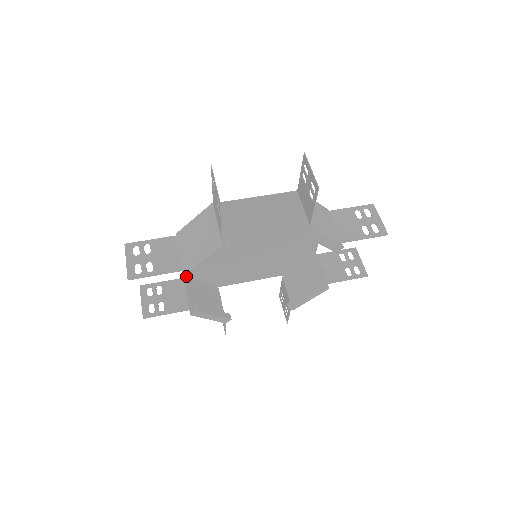
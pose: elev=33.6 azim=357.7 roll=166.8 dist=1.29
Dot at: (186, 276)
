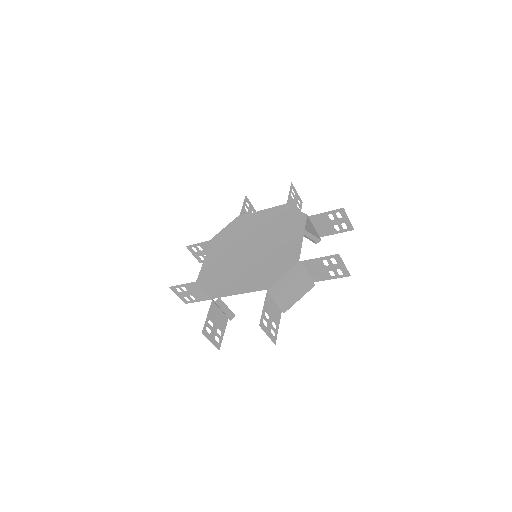
Dot at: (283, 312)
